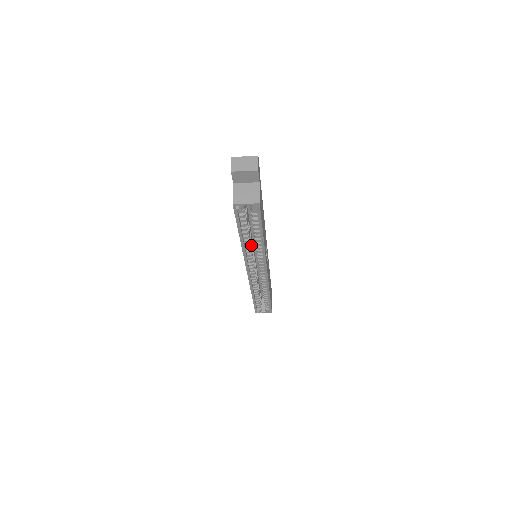
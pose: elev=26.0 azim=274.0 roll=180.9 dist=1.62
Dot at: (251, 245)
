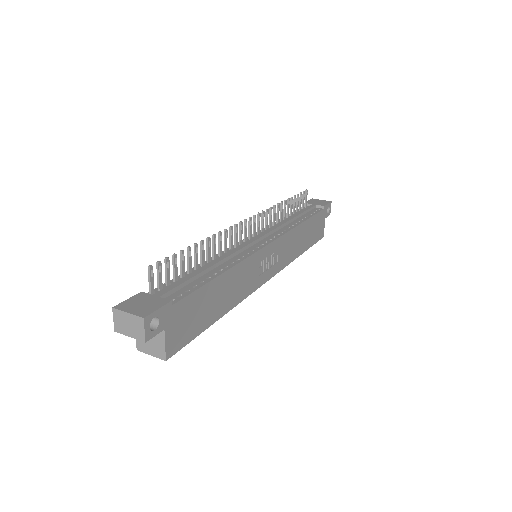
Dot at: occluded
